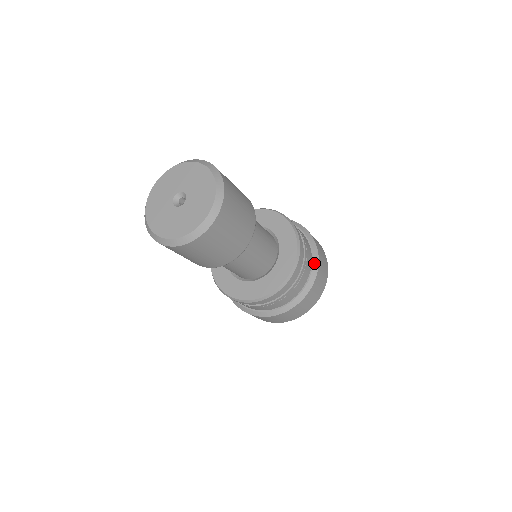
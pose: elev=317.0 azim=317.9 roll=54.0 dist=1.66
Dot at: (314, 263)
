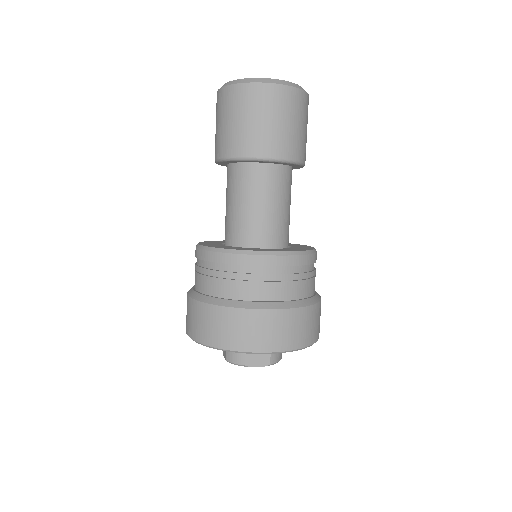
Dot at: occluded
